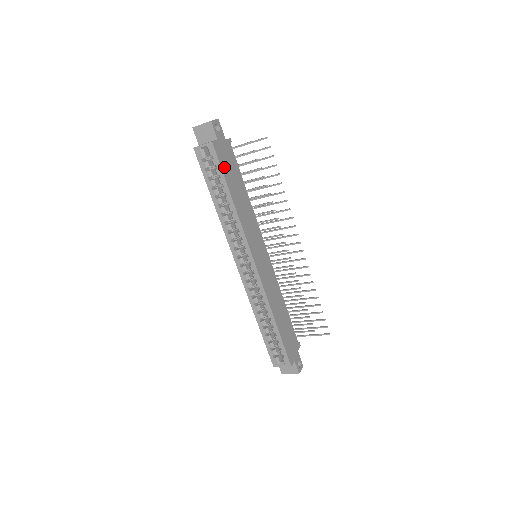
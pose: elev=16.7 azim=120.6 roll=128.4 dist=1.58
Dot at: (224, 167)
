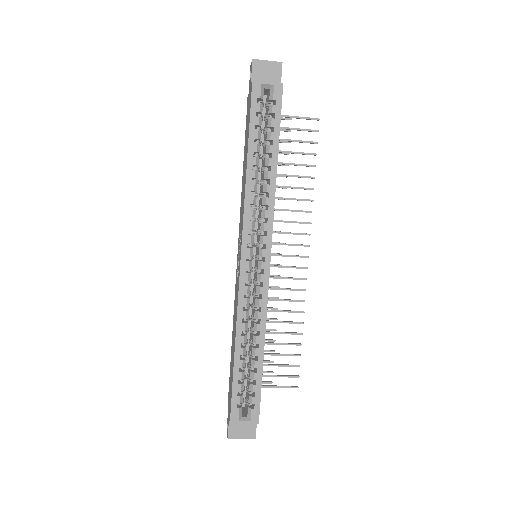
Dot at: (279, 122)
